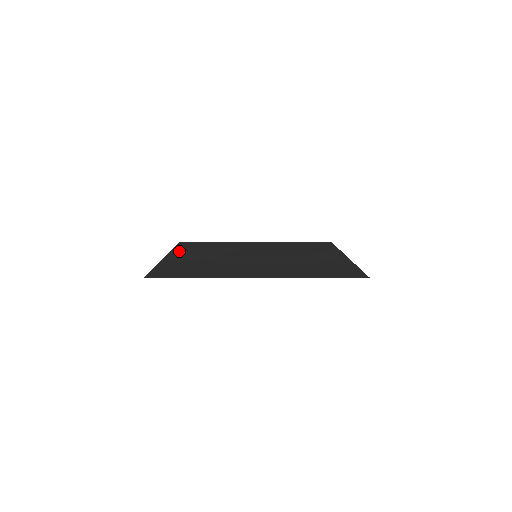
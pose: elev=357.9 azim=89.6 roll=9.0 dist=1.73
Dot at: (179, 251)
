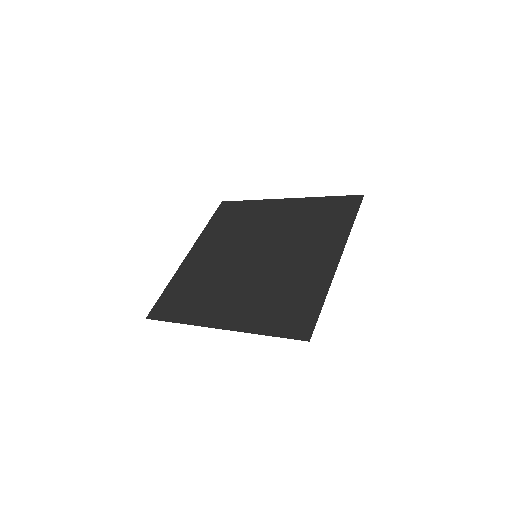
Dot at: (204, 238)
